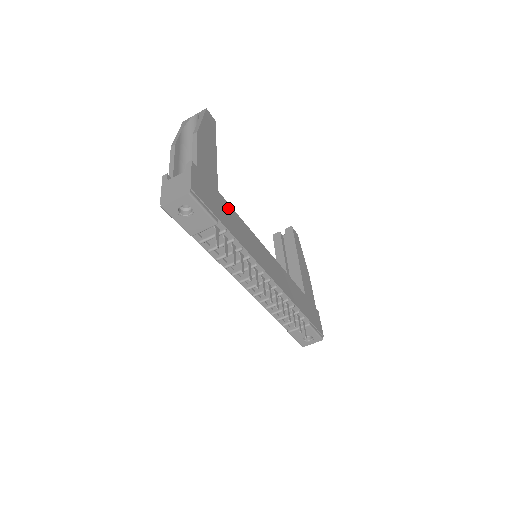
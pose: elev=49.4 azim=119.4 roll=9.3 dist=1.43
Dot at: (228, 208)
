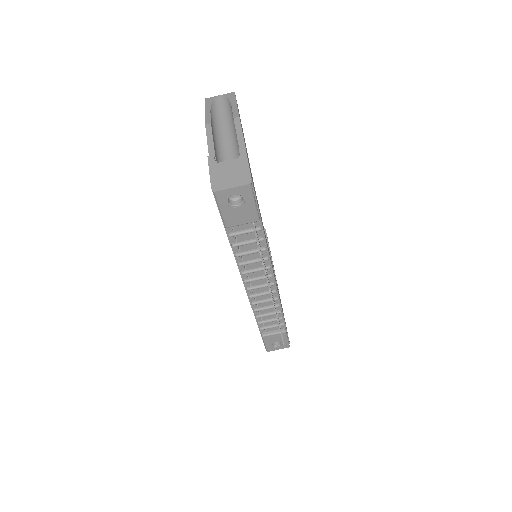
Dot at: occluded
